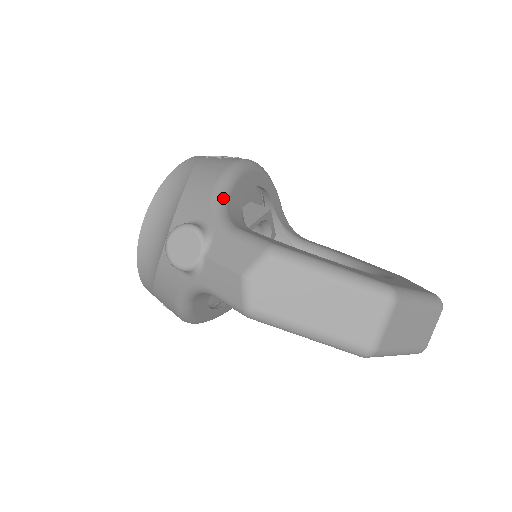
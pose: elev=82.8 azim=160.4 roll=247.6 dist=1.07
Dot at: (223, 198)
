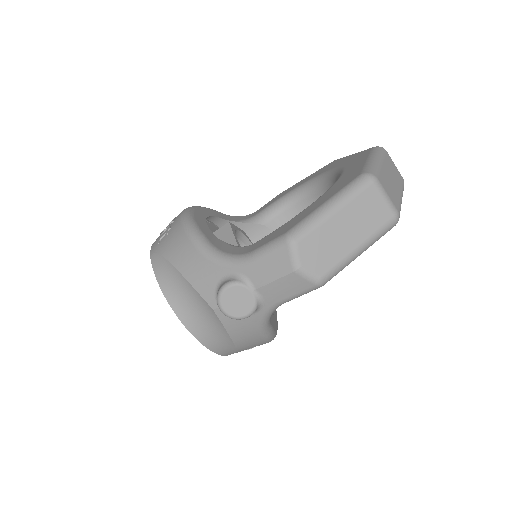
Dot at: (214, 250)
